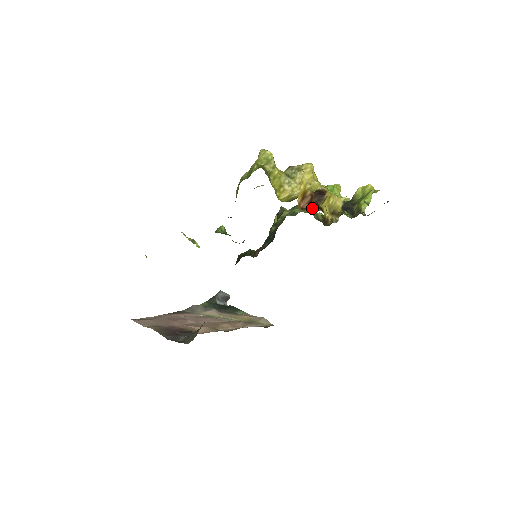
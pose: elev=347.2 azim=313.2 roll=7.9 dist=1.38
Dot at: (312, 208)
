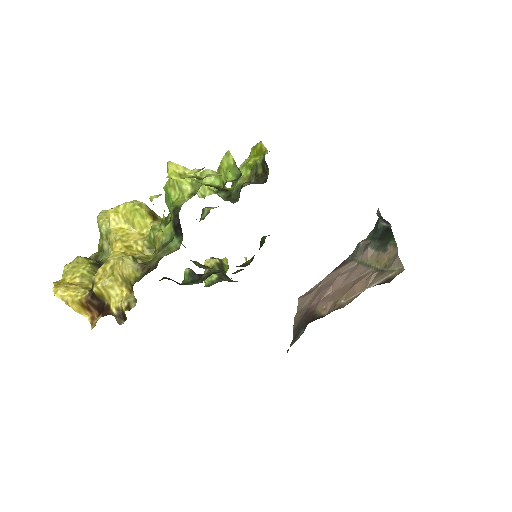
Dot at: (98, 317)
